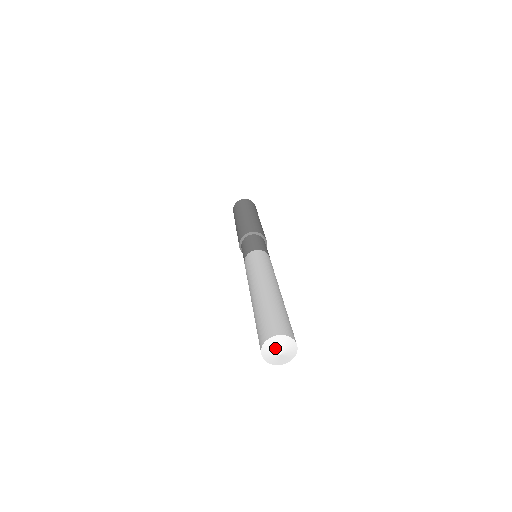
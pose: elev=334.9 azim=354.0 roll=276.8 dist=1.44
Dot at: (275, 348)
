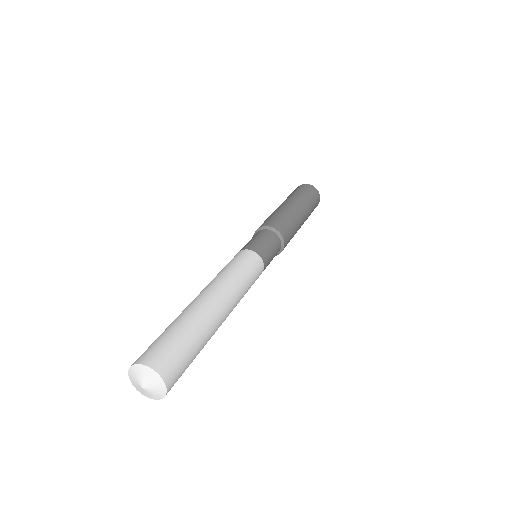
Dot at: (141, 378)
